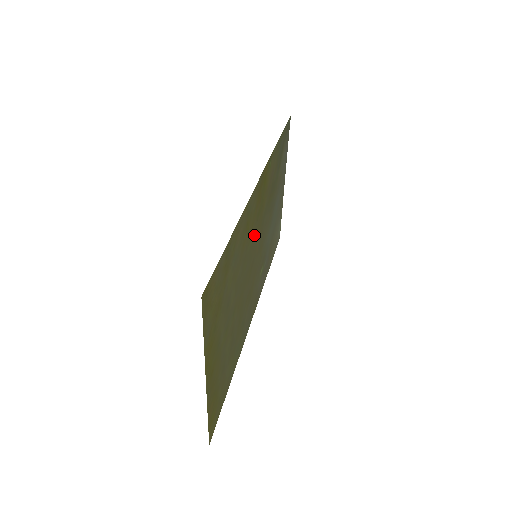
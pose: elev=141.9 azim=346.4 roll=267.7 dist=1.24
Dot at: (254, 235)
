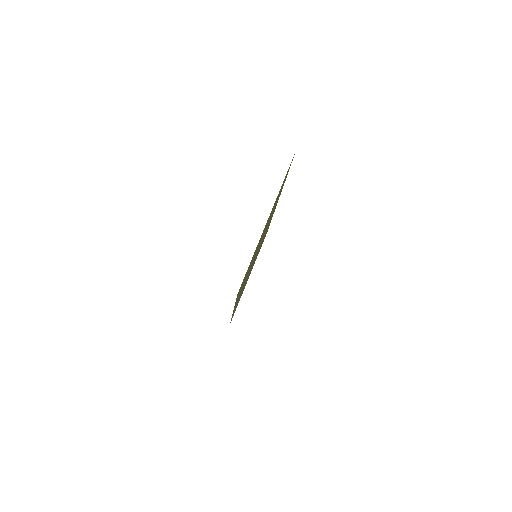
Dot at: occluded
